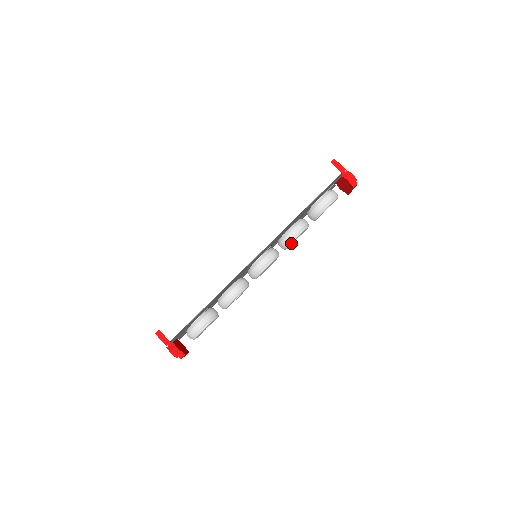
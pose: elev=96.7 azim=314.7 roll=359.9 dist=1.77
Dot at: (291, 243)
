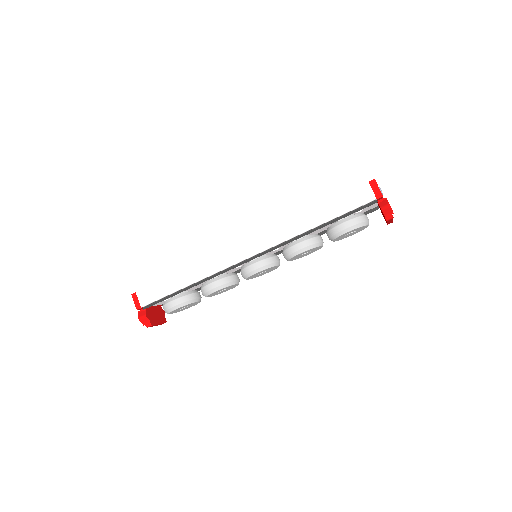
Dot at: (293, 257)
